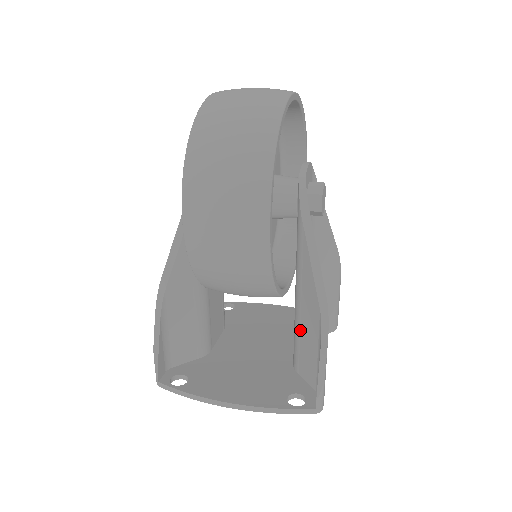
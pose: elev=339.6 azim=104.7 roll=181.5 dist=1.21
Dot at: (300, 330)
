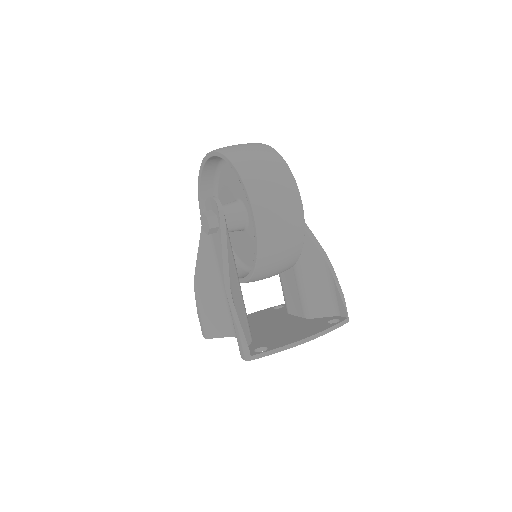
Dot at: (309, 284)
